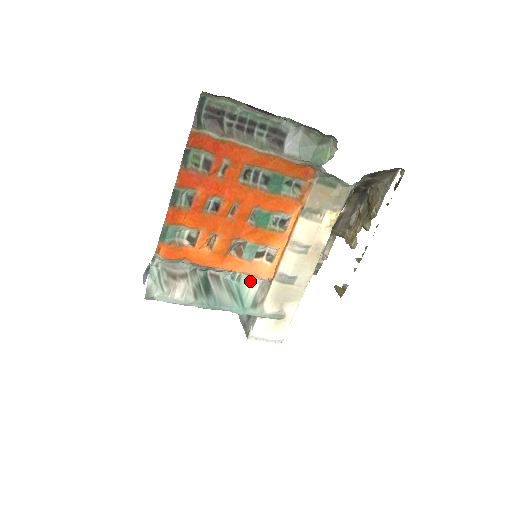
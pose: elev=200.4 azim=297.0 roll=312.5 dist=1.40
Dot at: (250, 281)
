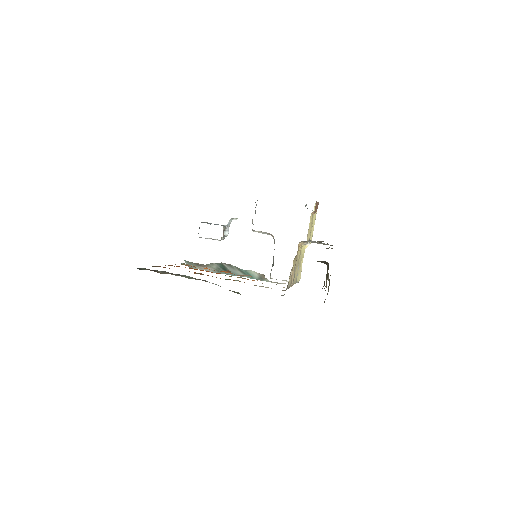
Dot at: (252, 271)
